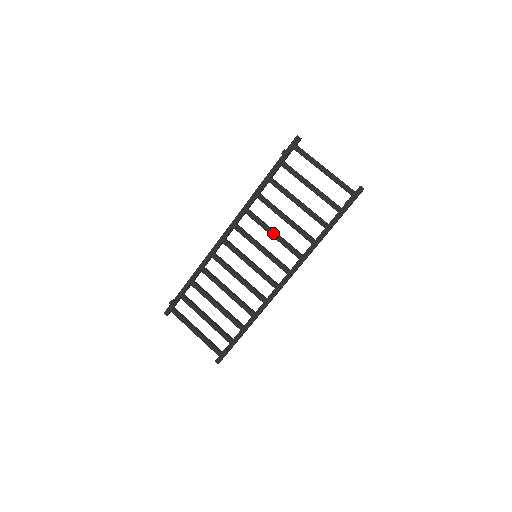
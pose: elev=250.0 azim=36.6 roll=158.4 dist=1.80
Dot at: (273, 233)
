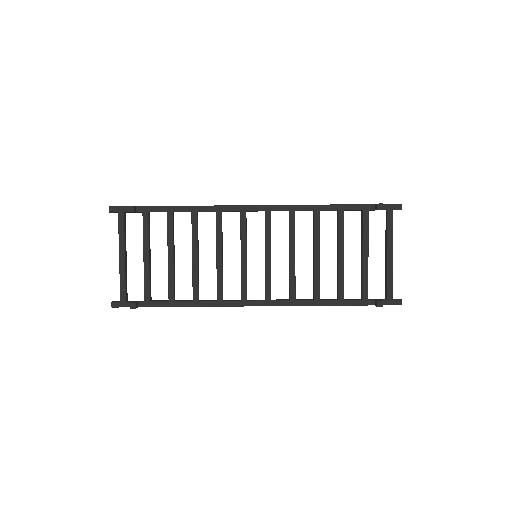
Dot at: (293, 255)
